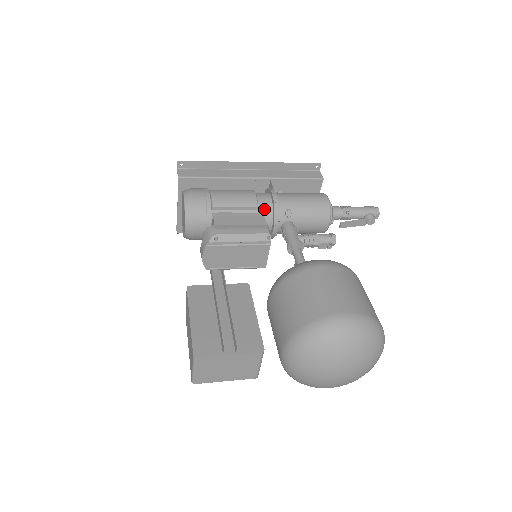
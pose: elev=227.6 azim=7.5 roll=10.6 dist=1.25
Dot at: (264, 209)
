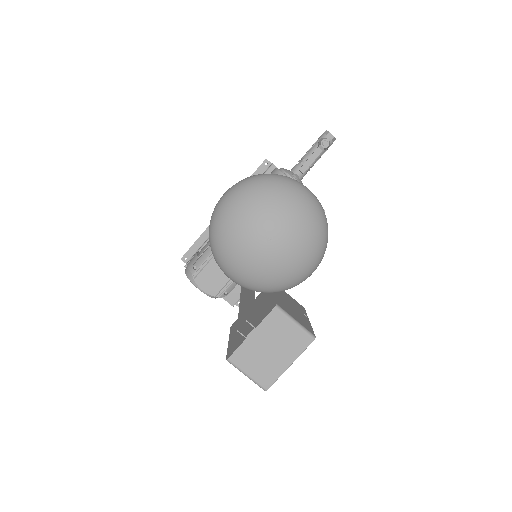
Dot at: occluded
